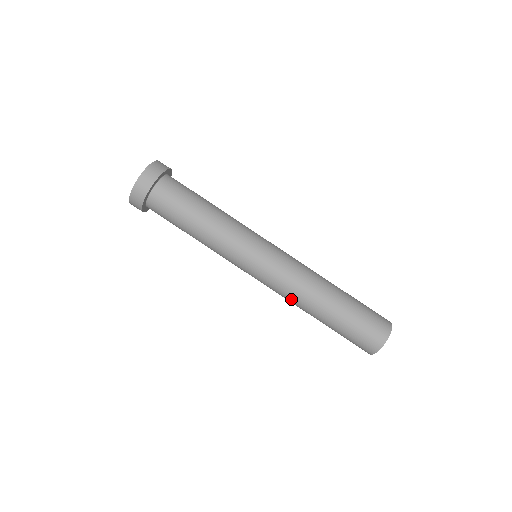
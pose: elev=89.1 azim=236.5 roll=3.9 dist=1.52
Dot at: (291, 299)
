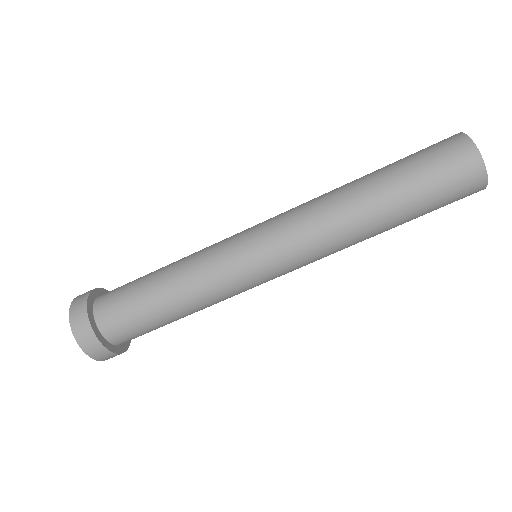
Dot at: (337, 249)
